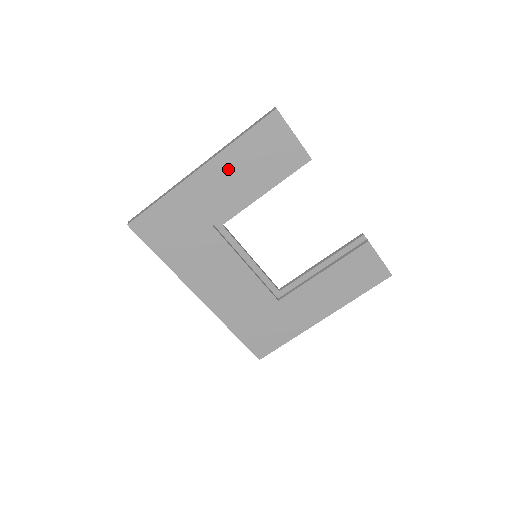
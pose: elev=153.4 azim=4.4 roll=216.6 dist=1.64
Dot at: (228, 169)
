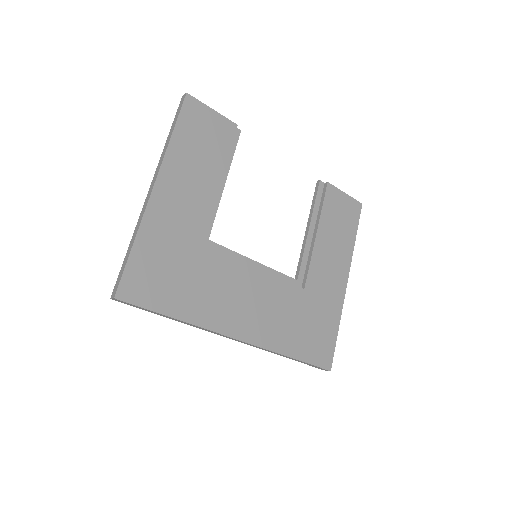
Dot at: (180, 173)
